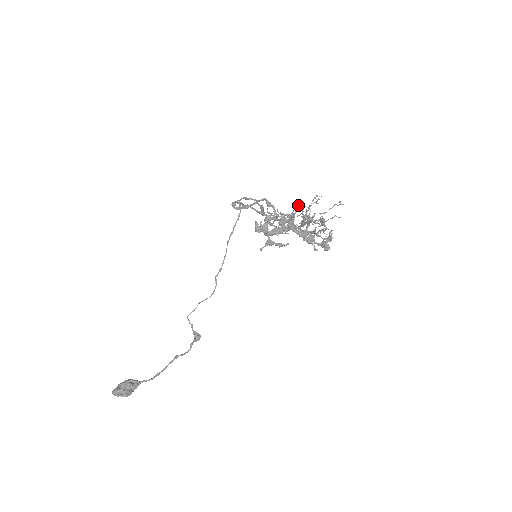
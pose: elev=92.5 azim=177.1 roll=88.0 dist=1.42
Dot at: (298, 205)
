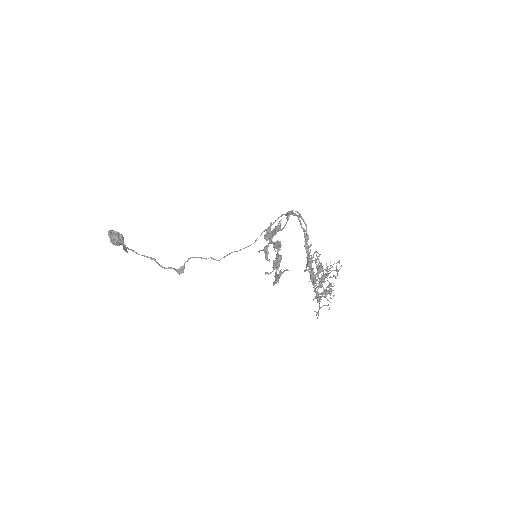
Dot at: (320, 254)
